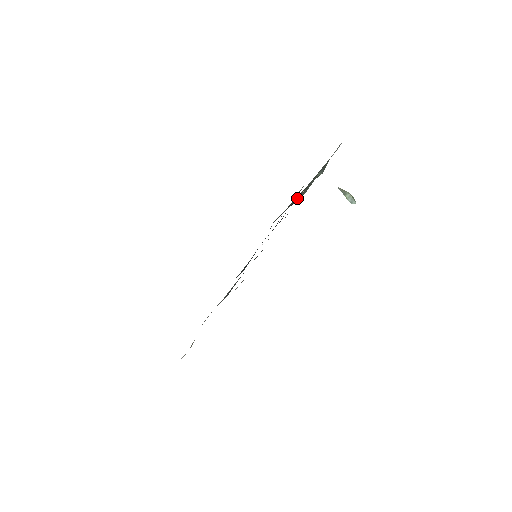
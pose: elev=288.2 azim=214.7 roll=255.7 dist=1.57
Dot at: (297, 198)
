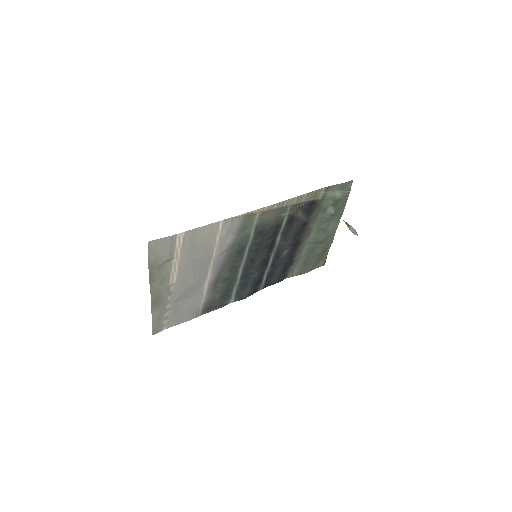
Dot at: (305, 217)
